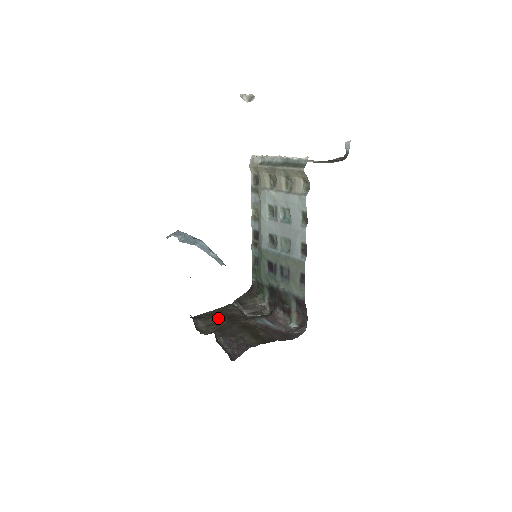
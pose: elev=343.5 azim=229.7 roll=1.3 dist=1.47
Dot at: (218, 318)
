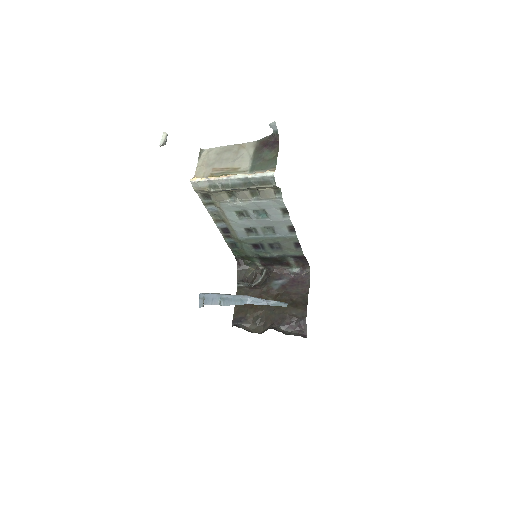
Dot at: (252, 310)
